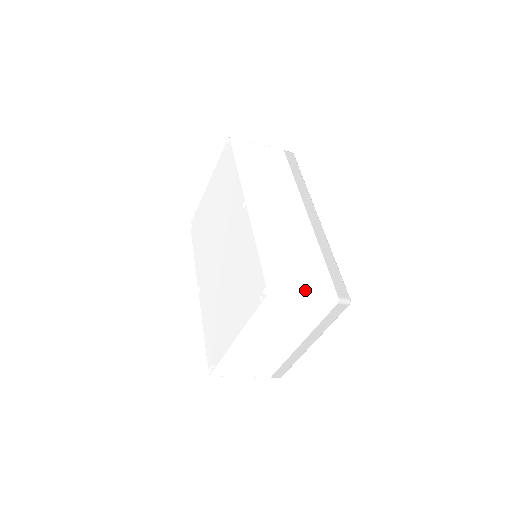
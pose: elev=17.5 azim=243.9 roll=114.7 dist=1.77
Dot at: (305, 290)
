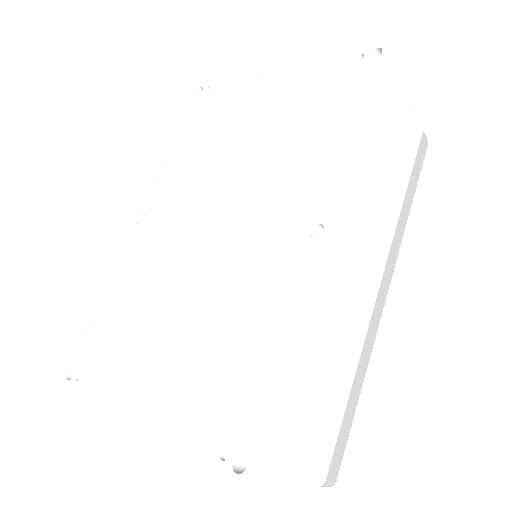
Dot at: (296, 468)
